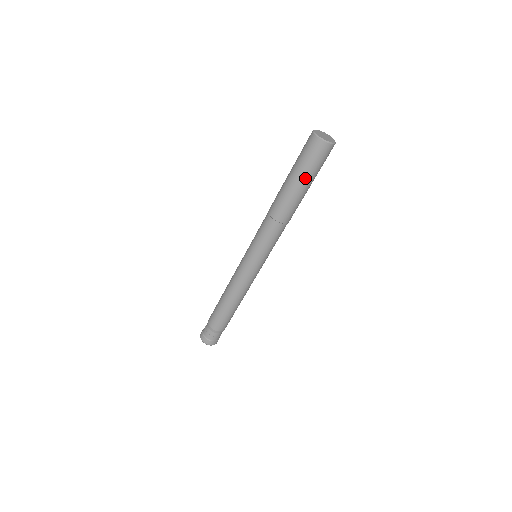
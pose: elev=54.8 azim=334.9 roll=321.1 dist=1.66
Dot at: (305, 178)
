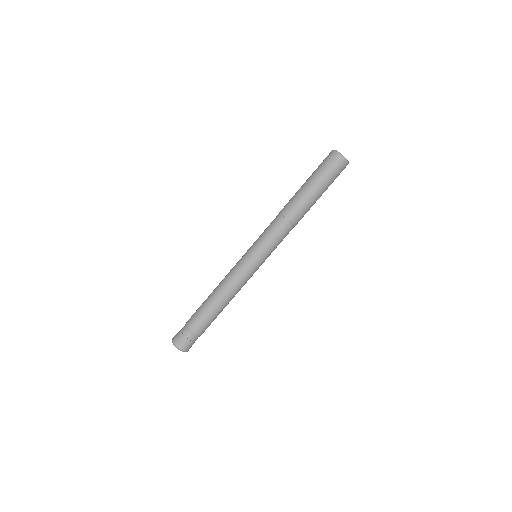
Dot at: (322, 186)
